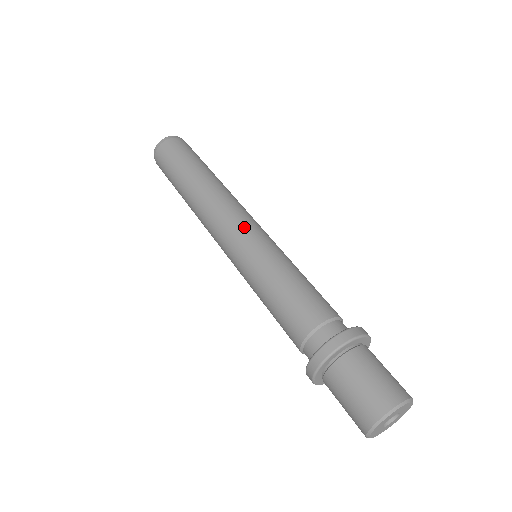
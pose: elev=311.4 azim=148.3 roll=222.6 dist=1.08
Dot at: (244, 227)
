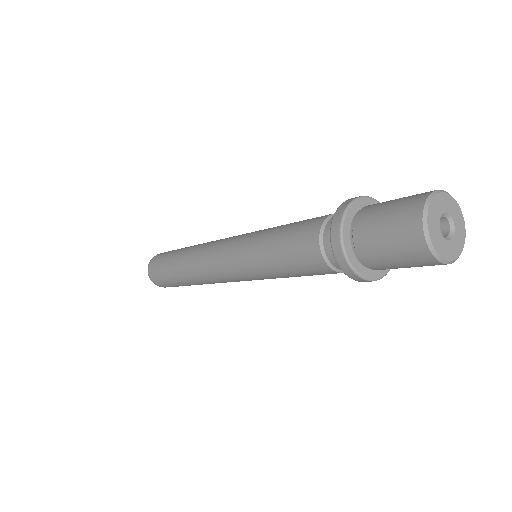
Dot at: occluded
